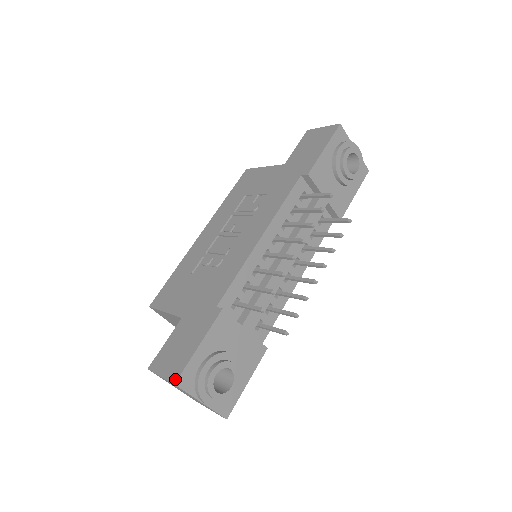
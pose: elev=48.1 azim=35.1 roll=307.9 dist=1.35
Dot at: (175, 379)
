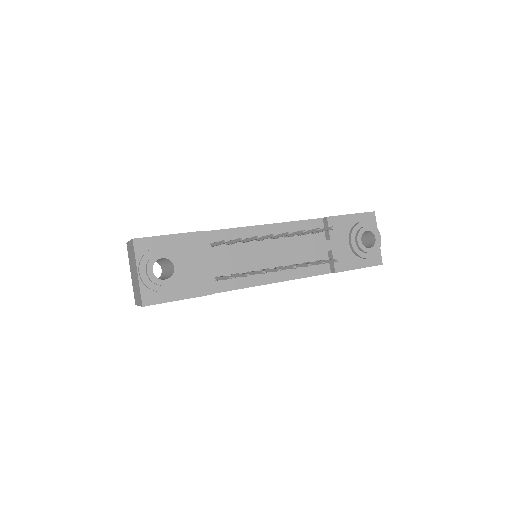
Dot at: (136, 238)
